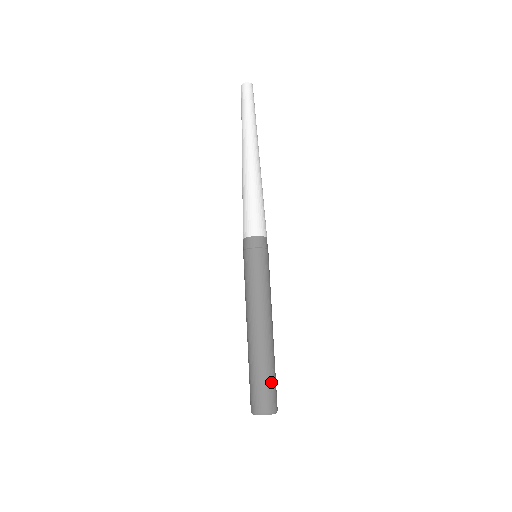
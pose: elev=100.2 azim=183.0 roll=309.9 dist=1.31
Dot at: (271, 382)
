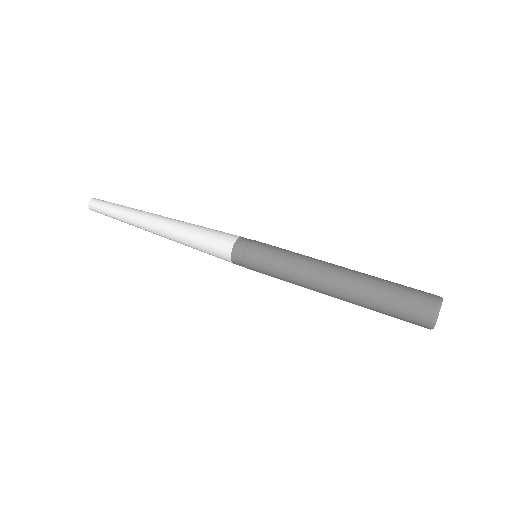
Dot at: (404, 286)
